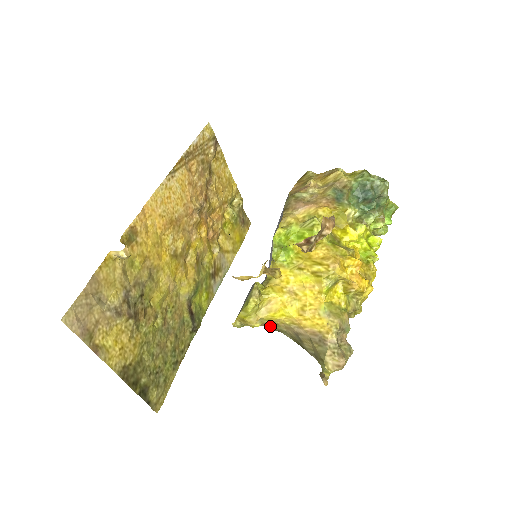
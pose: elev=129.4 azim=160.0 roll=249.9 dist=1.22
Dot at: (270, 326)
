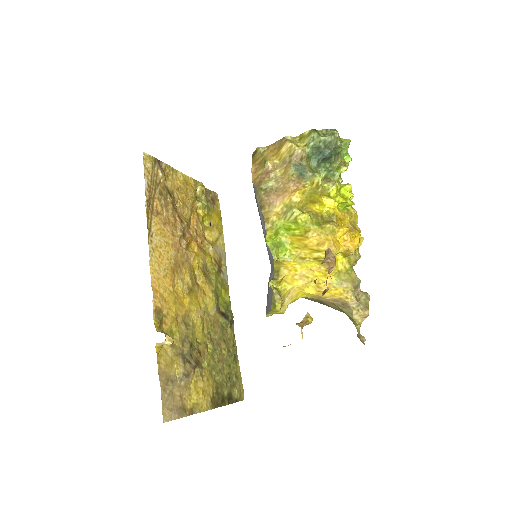
Dot at: occluded
